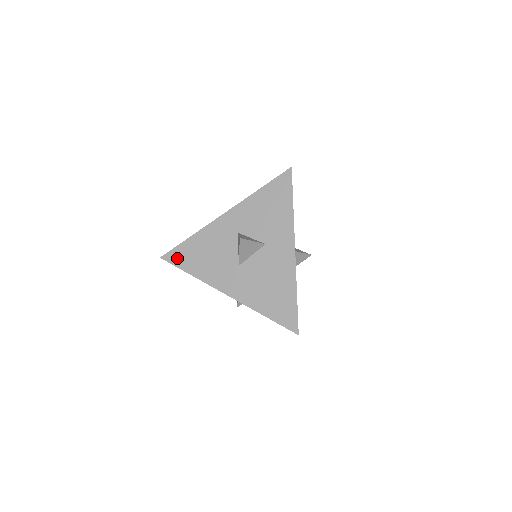
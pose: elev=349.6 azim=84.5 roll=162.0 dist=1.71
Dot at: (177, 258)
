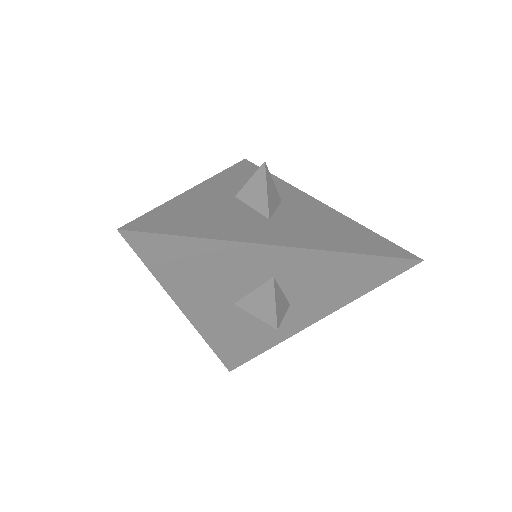
Dot at: (156, 225)
